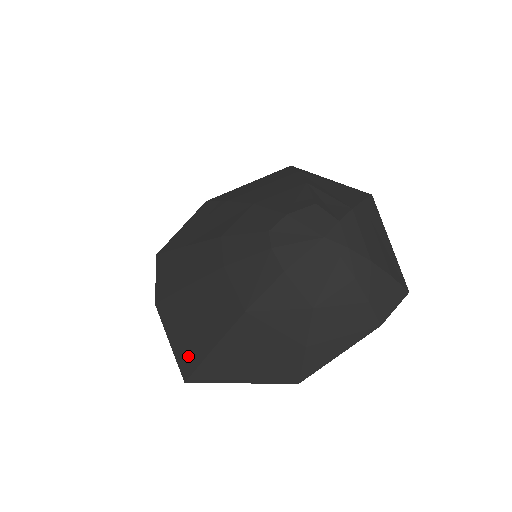
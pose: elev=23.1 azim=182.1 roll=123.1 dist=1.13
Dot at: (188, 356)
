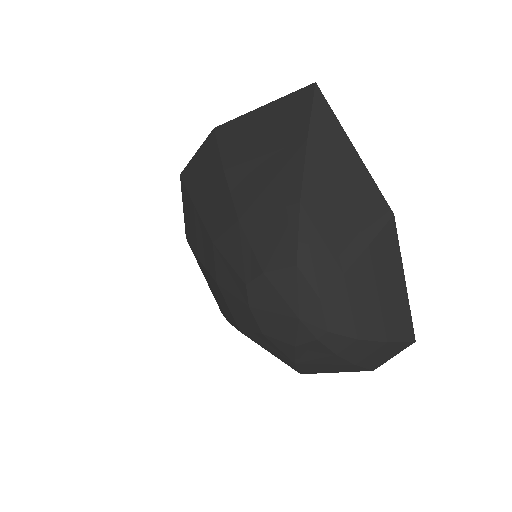
Dot at: occluded
